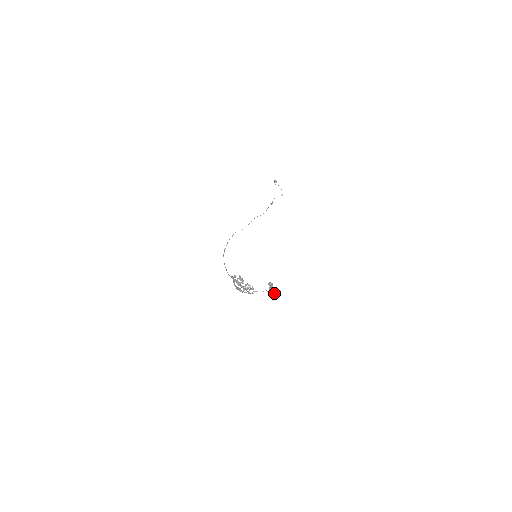
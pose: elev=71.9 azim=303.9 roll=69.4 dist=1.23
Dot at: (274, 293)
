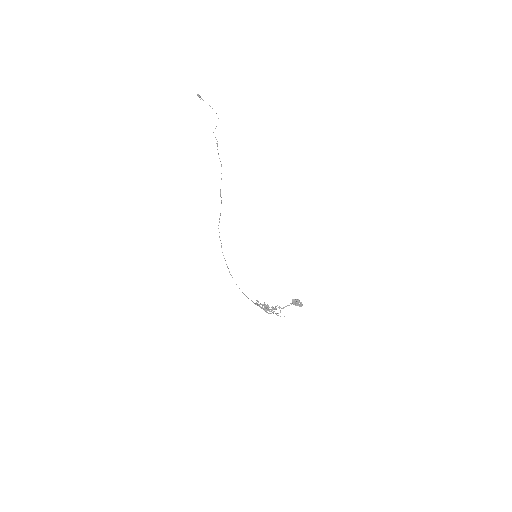
Dot at: (299, 305)
